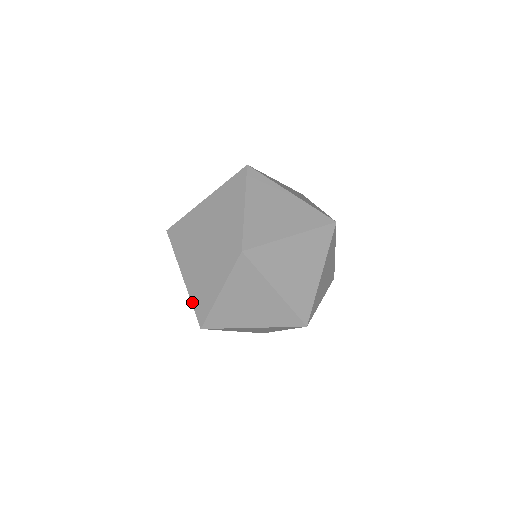
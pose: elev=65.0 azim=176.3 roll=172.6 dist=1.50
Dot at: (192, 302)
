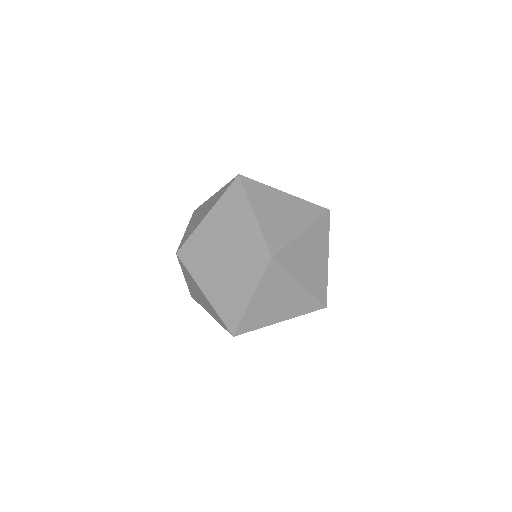
Dot at: (219, 315)
